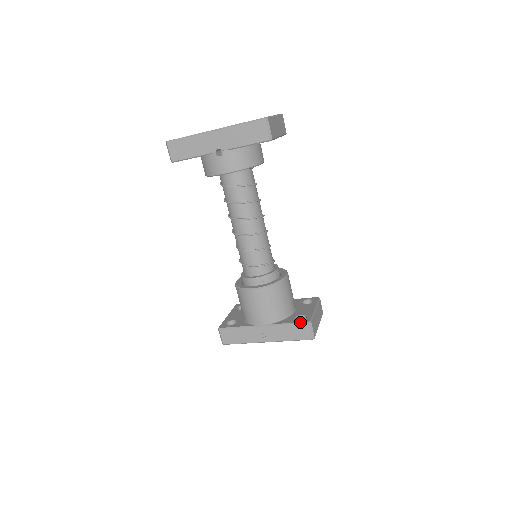
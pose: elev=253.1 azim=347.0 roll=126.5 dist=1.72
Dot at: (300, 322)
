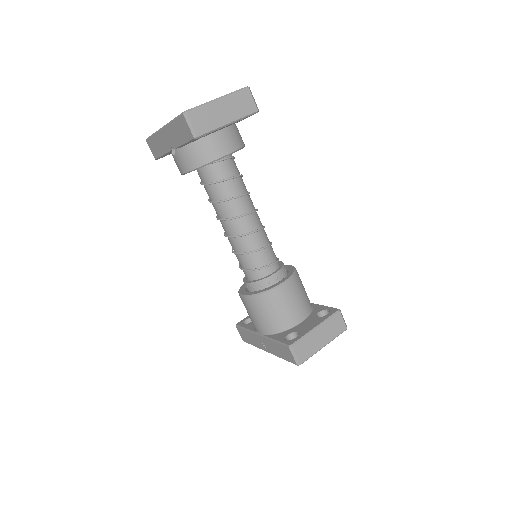
Dot at: (283, 343)
